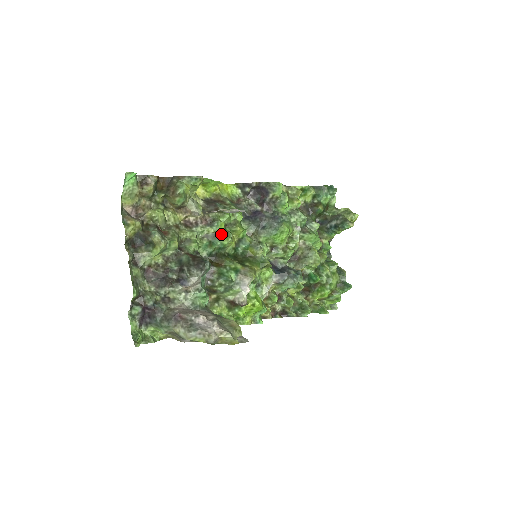
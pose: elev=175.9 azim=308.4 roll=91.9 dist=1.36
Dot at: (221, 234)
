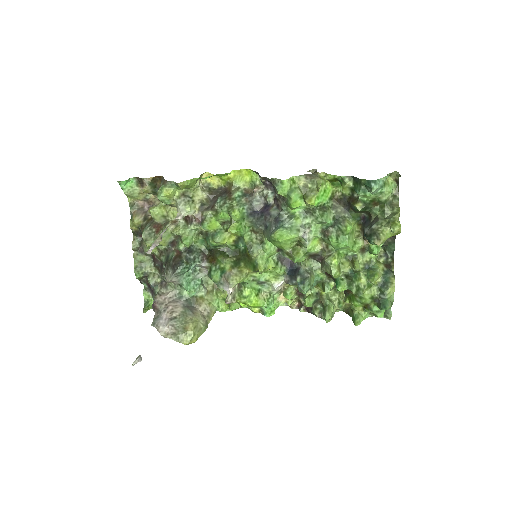
Dot at: (211, 234)
